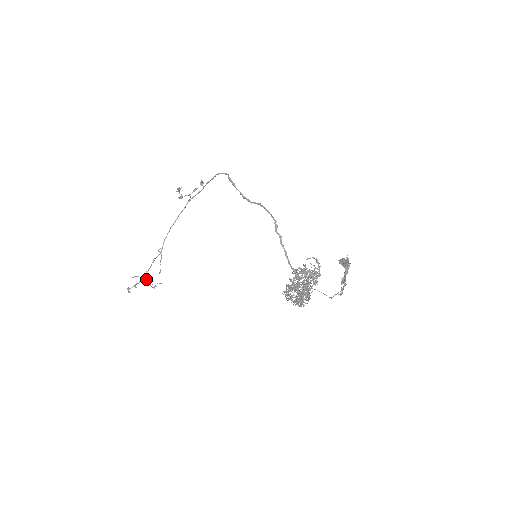
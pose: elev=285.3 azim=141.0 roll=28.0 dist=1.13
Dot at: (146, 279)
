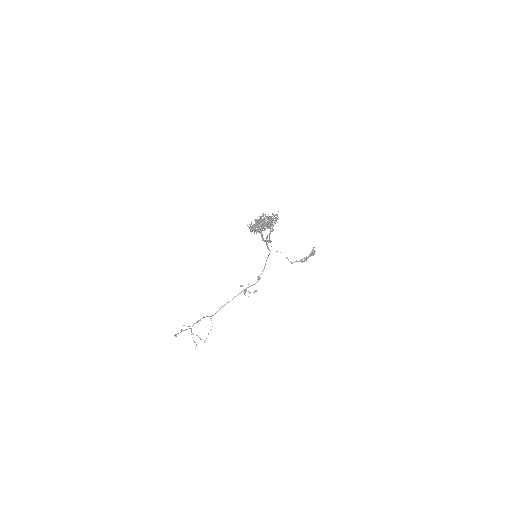
Dot at: (191, 329)
